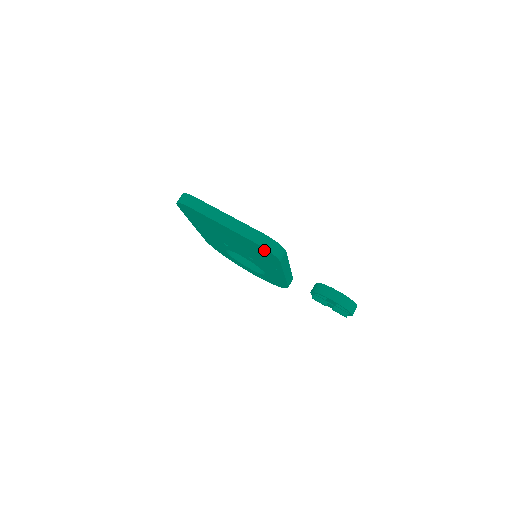
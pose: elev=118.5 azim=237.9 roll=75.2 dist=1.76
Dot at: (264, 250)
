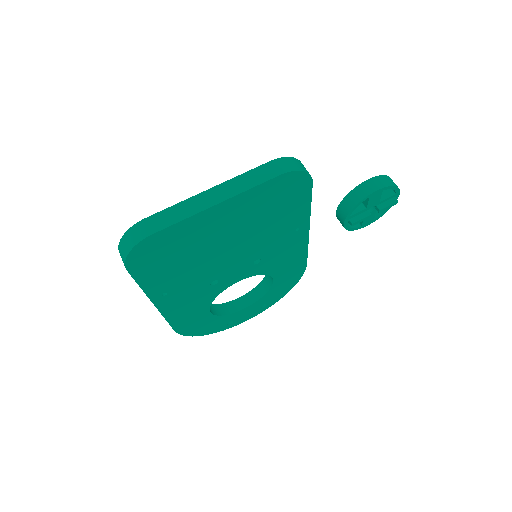
Dot at: (289, 182)
